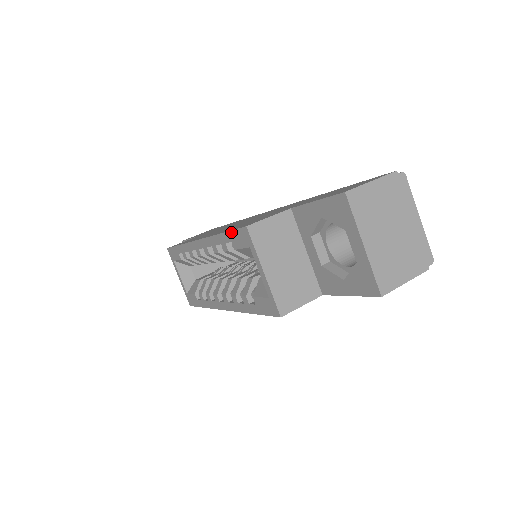
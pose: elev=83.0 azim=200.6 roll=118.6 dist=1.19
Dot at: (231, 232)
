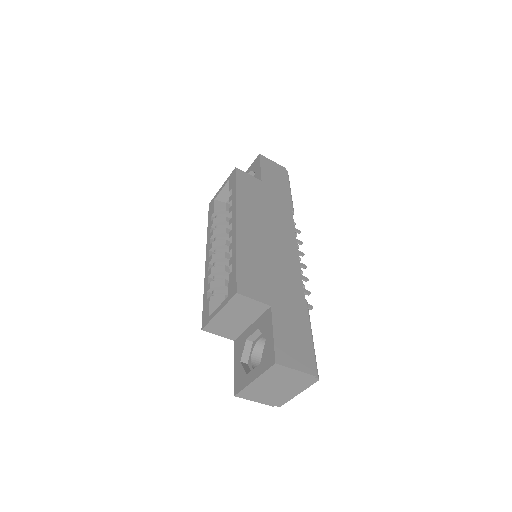
Dot at: (236, 272)
